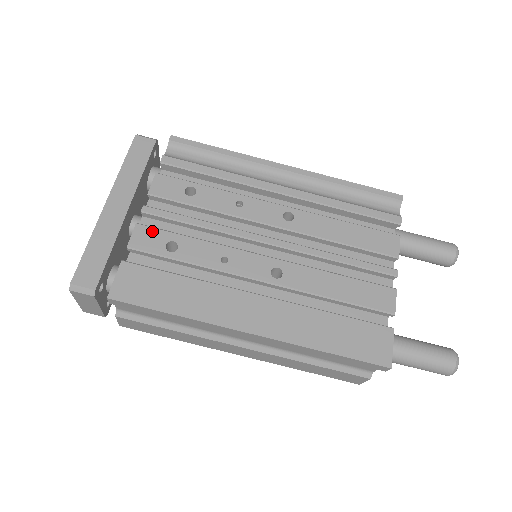
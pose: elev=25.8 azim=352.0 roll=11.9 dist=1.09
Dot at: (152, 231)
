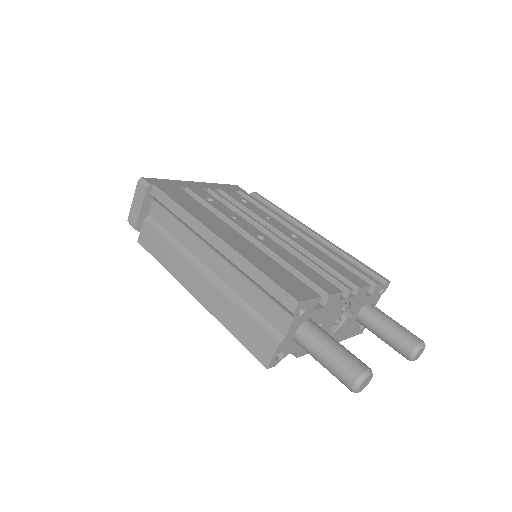
Dot at: (206, 192)
